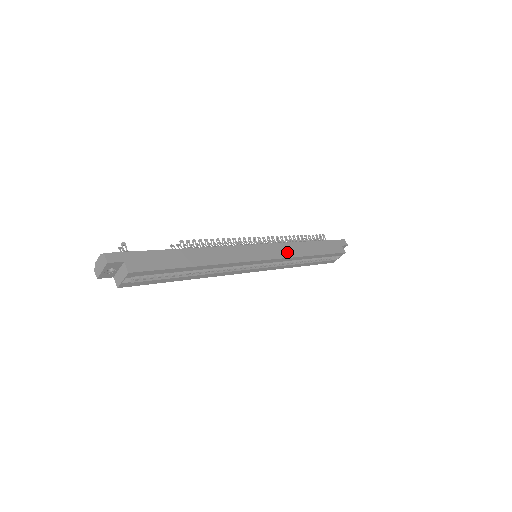
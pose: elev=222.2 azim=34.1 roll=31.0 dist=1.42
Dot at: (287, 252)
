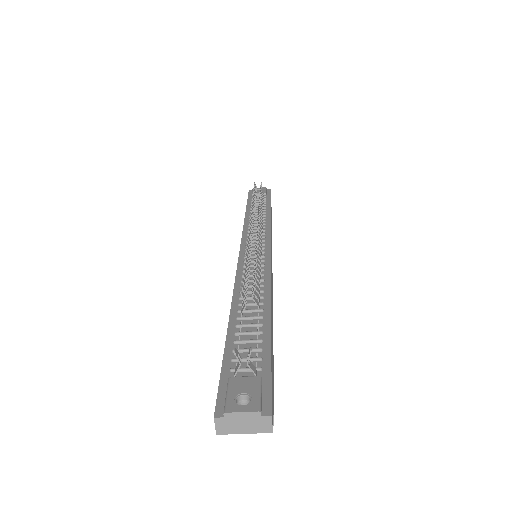
Dot at: occluded
